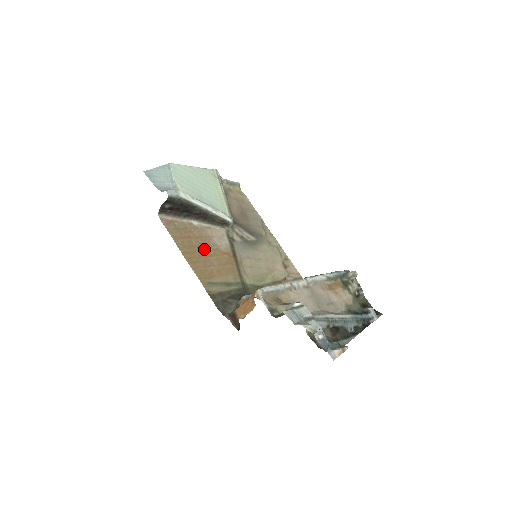
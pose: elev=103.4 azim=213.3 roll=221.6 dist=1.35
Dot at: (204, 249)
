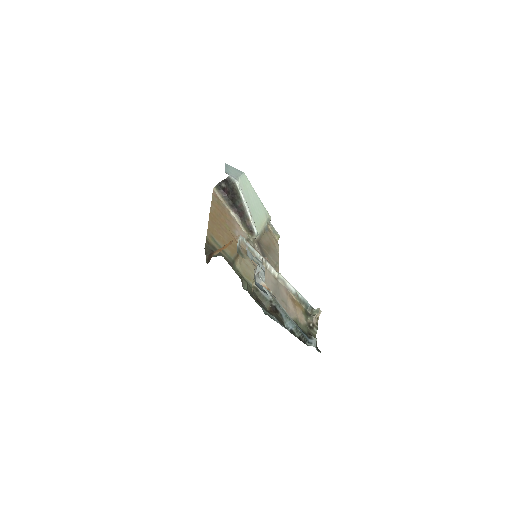
Dot at: (225, 226)
